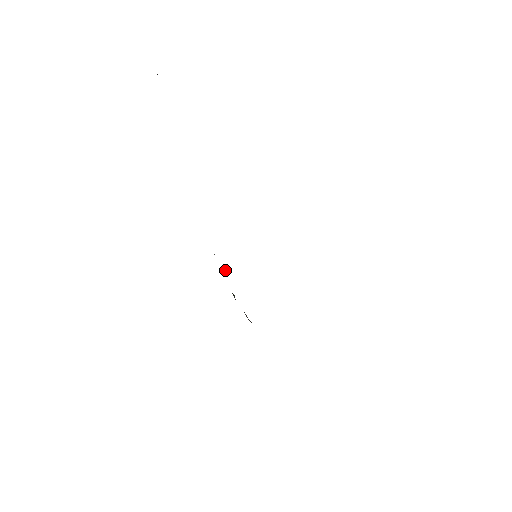
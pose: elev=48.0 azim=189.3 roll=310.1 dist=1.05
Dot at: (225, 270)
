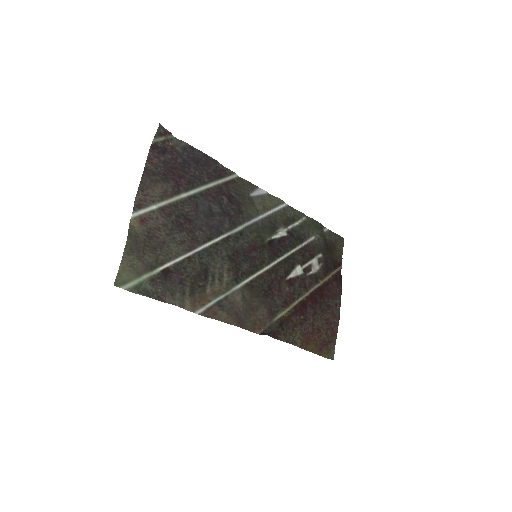
Dot at: (296, 226)
